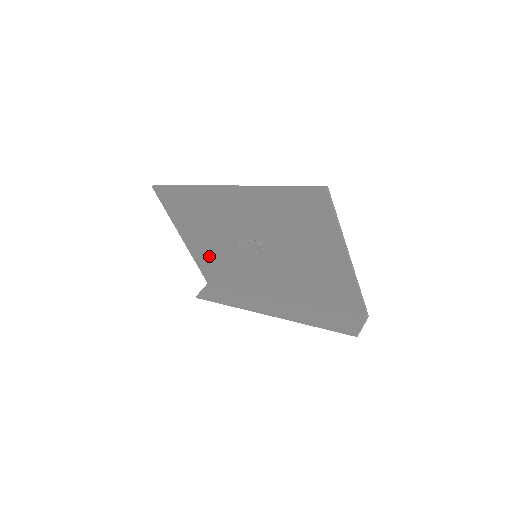
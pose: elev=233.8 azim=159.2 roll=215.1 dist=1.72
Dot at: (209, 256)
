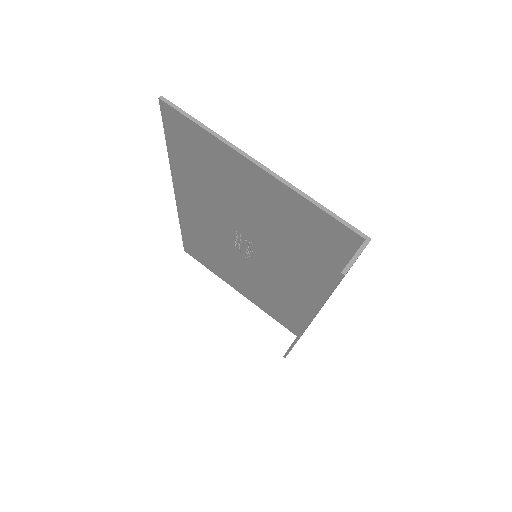
Dot at: (260, 296)
